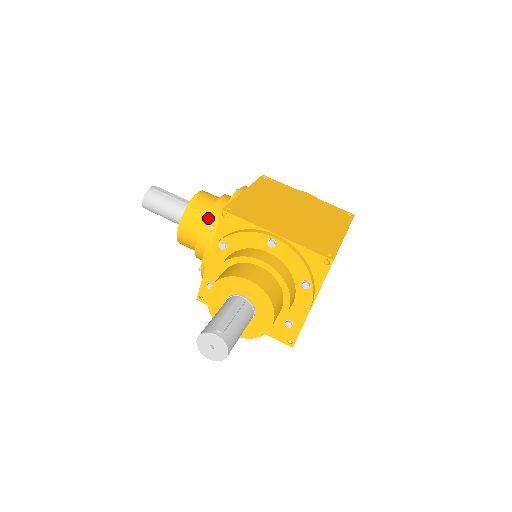
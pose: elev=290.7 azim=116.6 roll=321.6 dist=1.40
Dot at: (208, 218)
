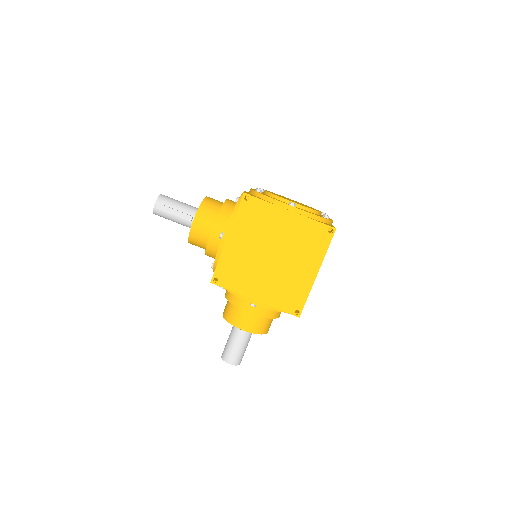
Dot at: (207, 252)
